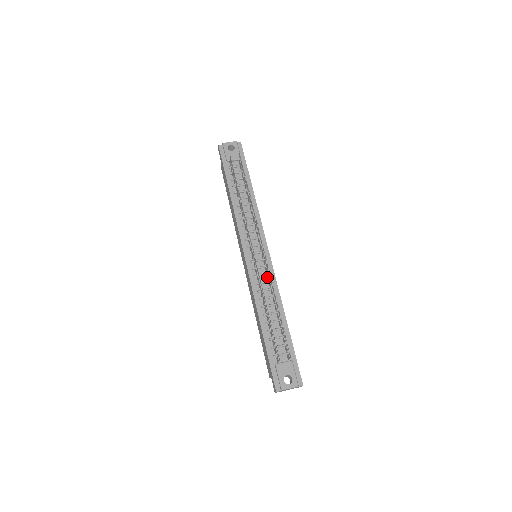
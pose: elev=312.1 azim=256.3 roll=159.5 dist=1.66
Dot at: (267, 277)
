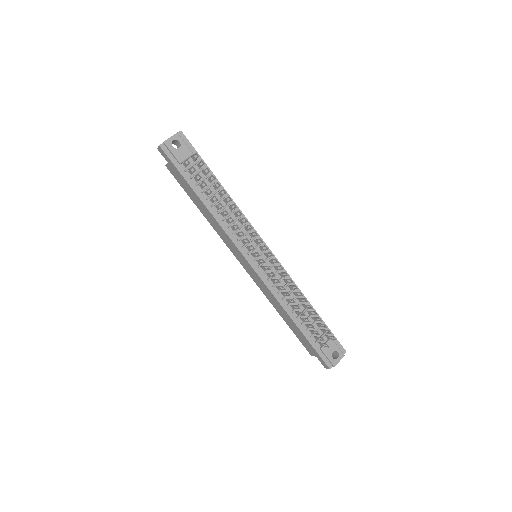
Dot at: (279, 274)
